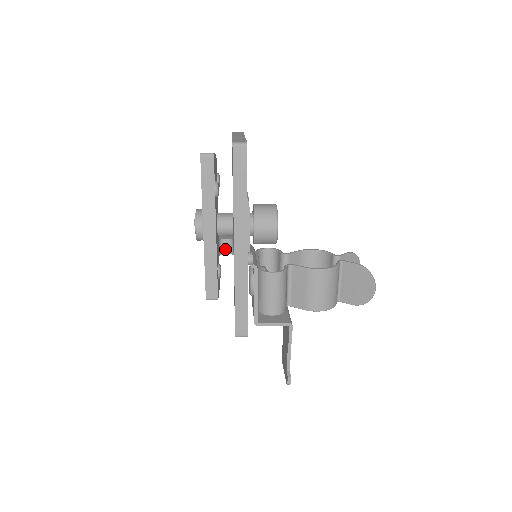
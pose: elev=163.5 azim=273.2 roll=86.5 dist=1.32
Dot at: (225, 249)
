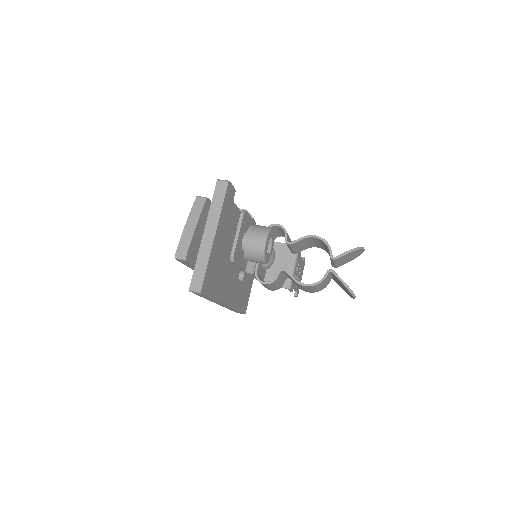
Dot at: occluded
